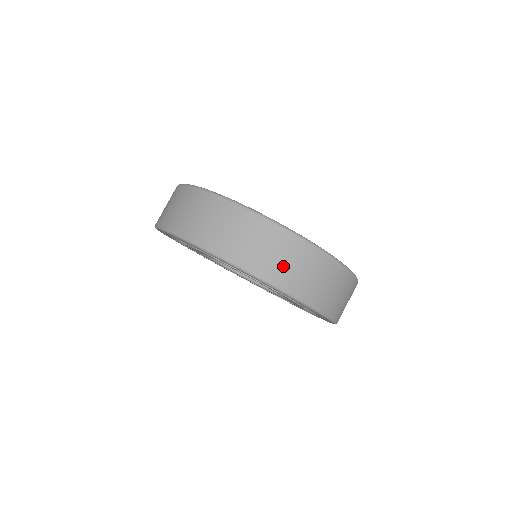
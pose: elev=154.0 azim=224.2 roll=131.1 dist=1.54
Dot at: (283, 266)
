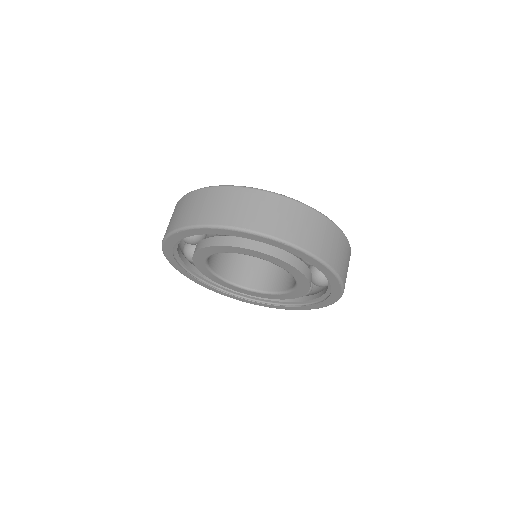
Dot at: (302, 230)
